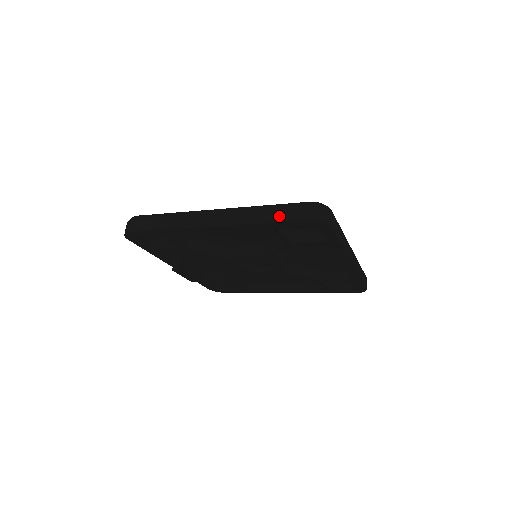
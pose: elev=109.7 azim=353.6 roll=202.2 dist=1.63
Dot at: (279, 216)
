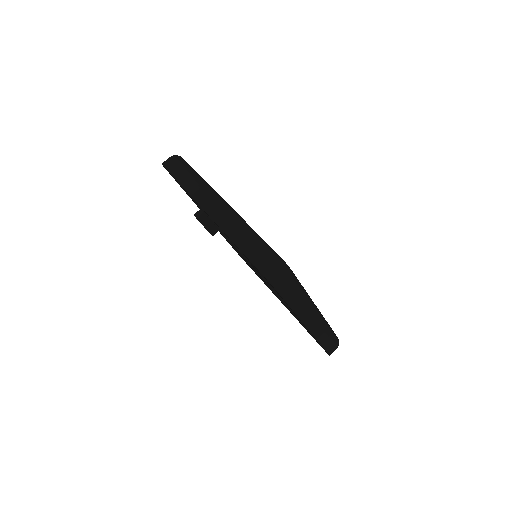
Dot at: (247, 247)
